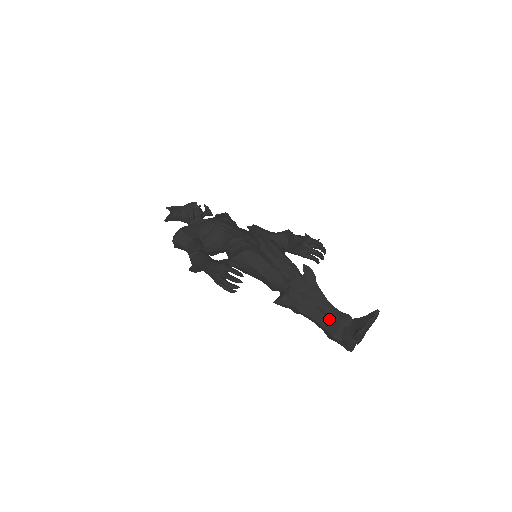
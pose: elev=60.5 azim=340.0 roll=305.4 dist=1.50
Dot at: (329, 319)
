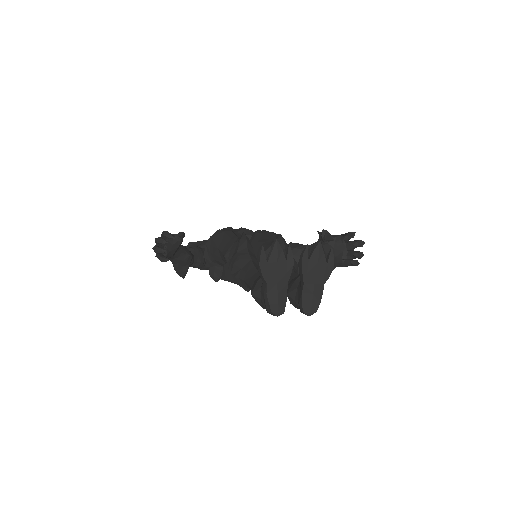
Dot at: (259, 274)
